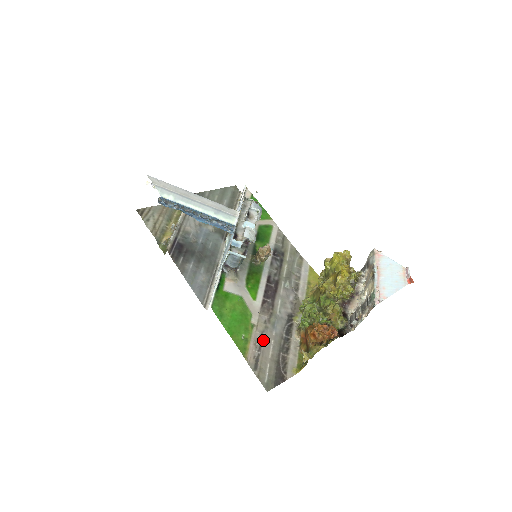
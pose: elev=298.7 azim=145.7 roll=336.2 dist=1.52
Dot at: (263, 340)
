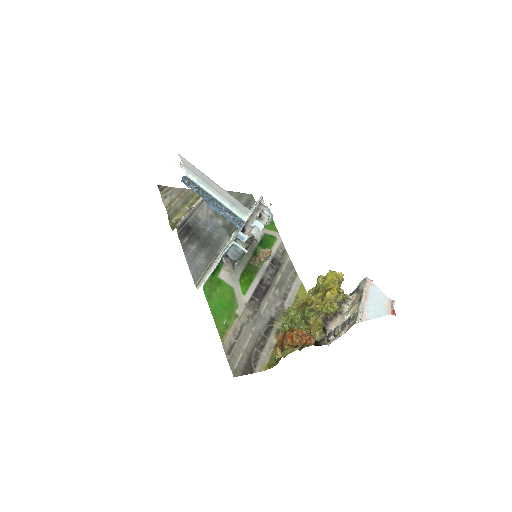
Dot at: (242, 331)
